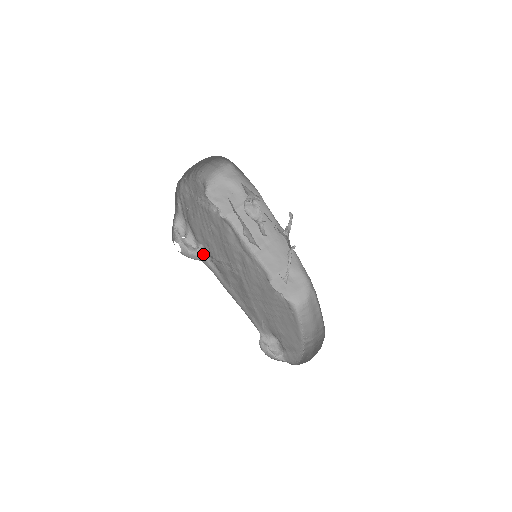
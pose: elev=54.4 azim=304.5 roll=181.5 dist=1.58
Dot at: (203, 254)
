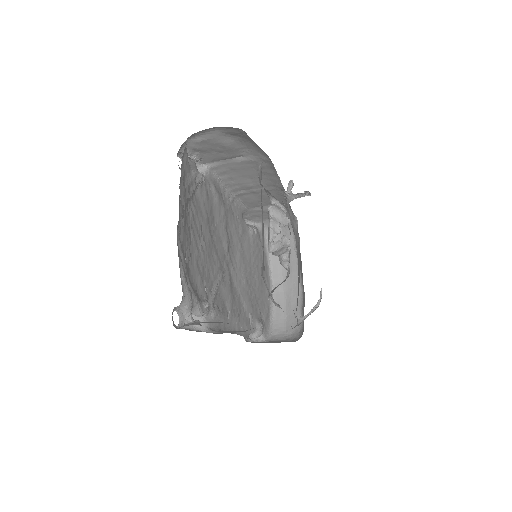
Dot at: (207, 313)
